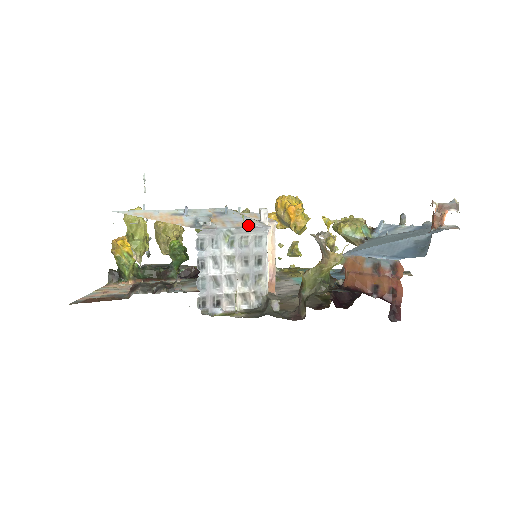
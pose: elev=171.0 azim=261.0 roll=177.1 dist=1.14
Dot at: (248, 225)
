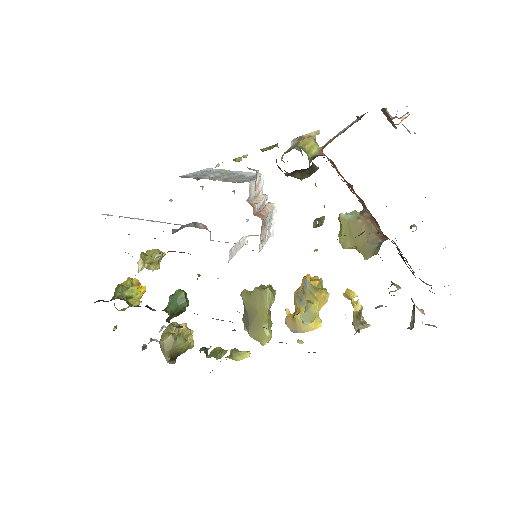
Dot at: occluded
